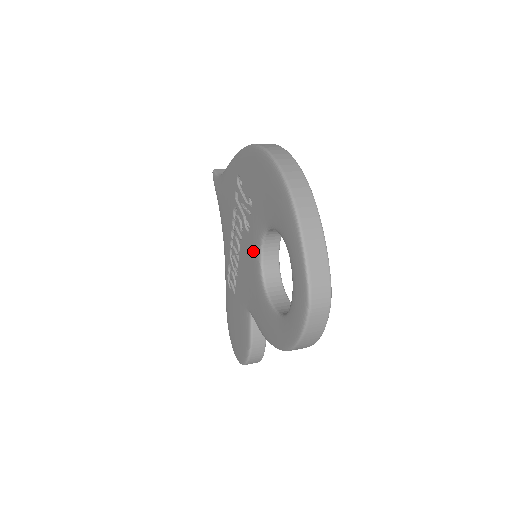
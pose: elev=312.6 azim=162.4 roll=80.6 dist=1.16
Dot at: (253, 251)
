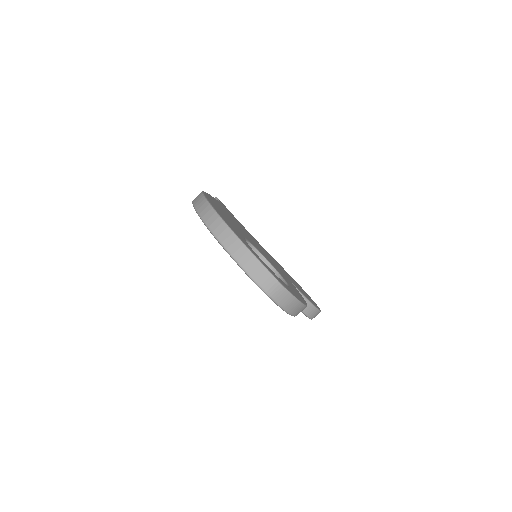
Dot at: occluded
